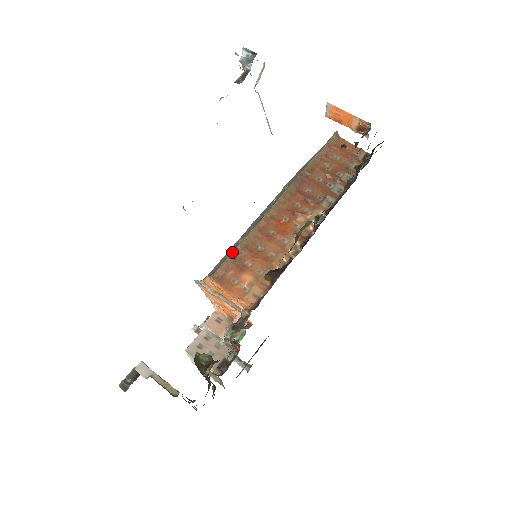
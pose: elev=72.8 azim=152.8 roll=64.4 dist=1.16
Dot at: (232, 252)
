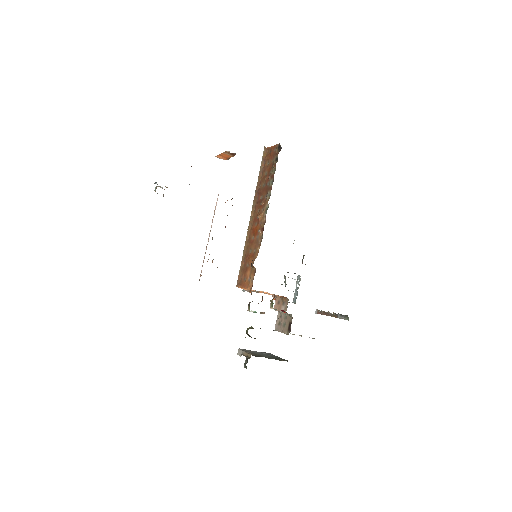
Dot at: (241, 264)
